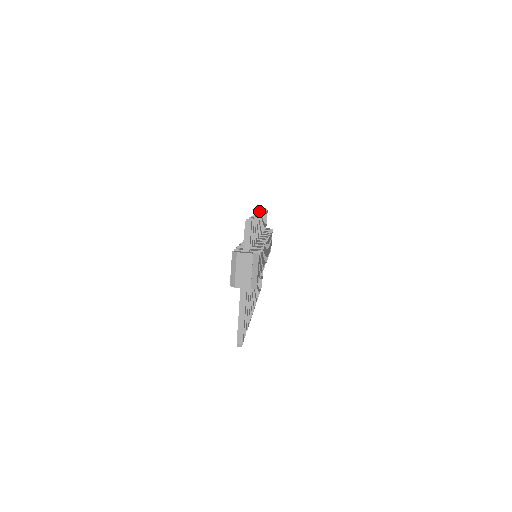
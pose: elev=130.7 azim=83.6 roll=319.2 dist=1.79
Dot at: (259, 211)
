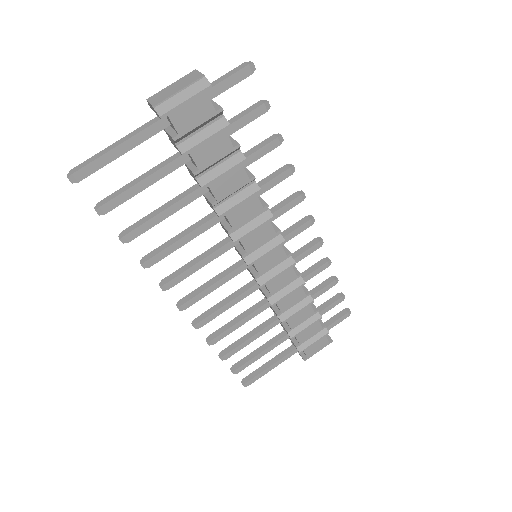
Dot at: (321, 238)
